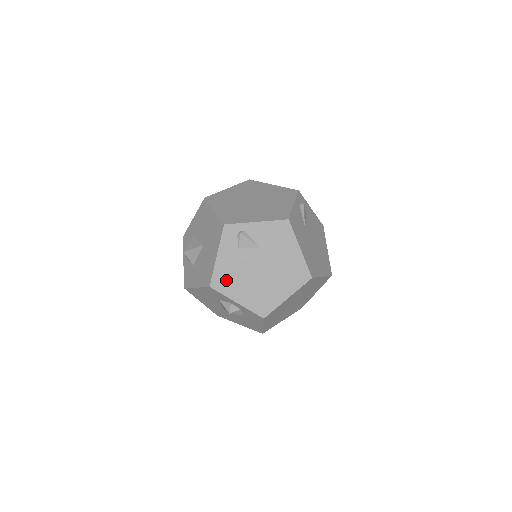
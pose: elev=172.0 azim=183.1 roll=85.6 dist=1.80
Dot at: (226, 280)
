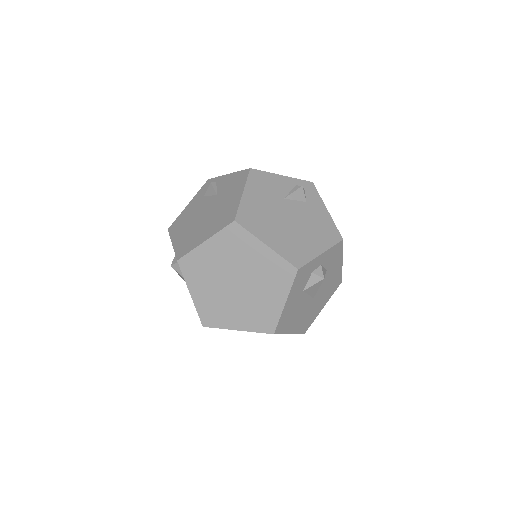
Dot at: (180, 224)
